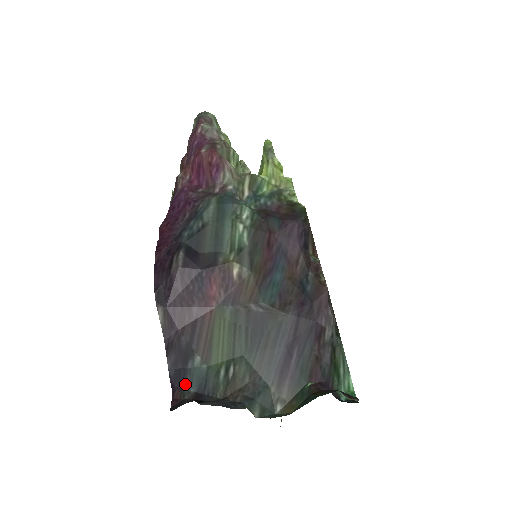
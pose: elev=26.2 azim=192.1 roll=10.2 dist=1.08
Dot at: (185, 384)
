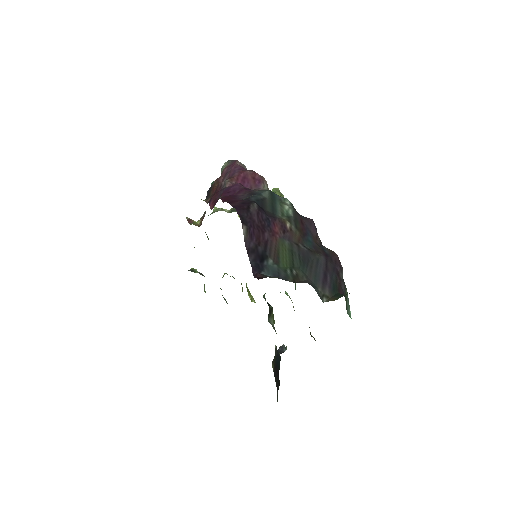
Dot at: (264, 272)
